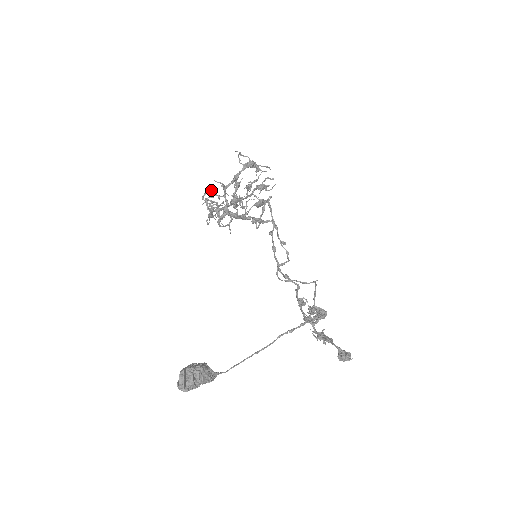
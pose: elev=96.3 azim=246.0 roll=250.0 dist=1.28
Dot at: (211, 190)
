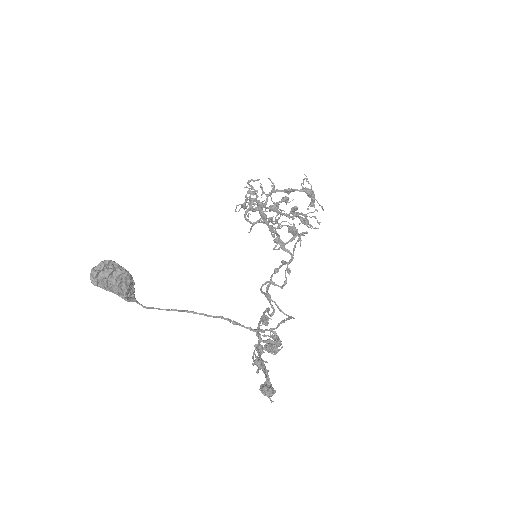
Dot at: occluded
